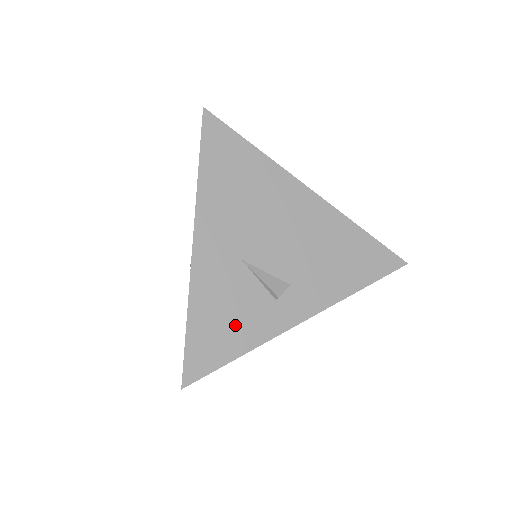
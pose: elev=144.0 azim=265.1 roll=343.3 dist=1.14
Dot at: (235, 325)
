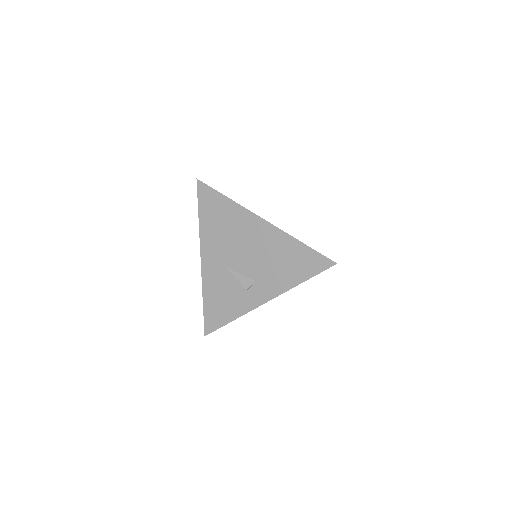
Dot at: (227, 304)
